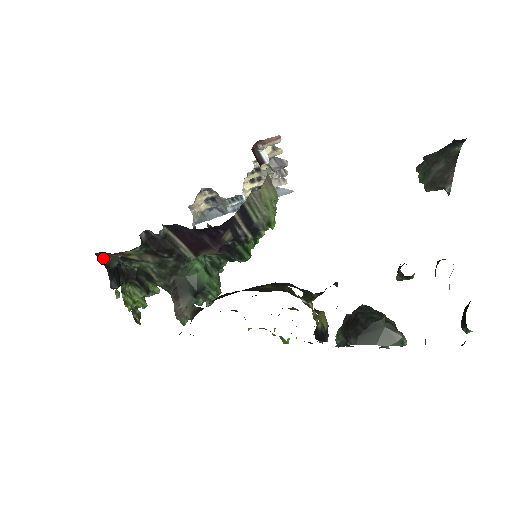
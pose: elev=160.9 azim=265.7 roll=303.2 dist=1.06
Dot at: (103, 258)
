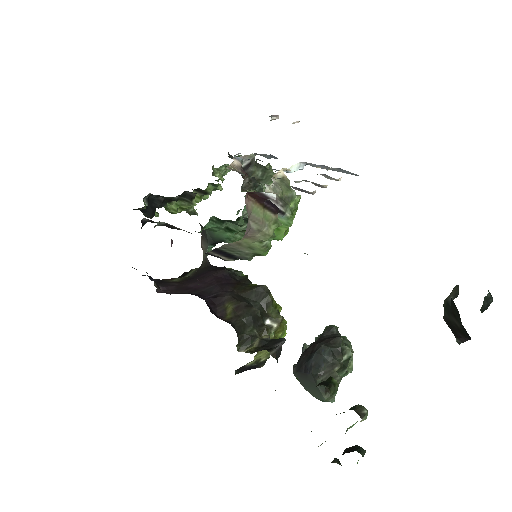
Dot at: occluded
